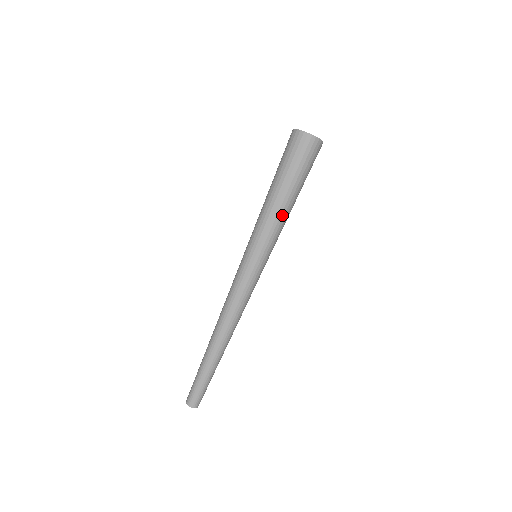
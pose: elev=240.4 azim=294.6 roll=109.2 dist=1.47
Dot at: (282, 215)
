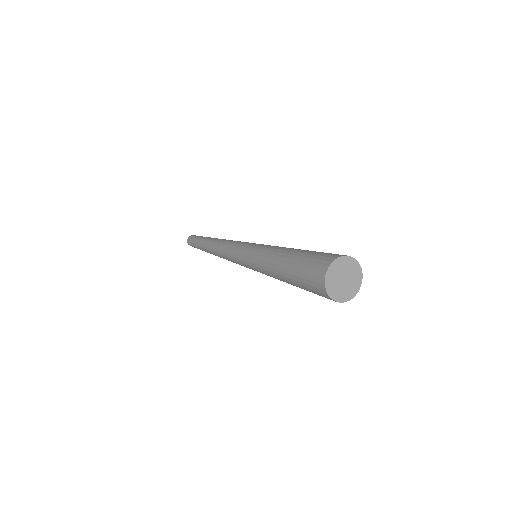
Dot at: occluded
